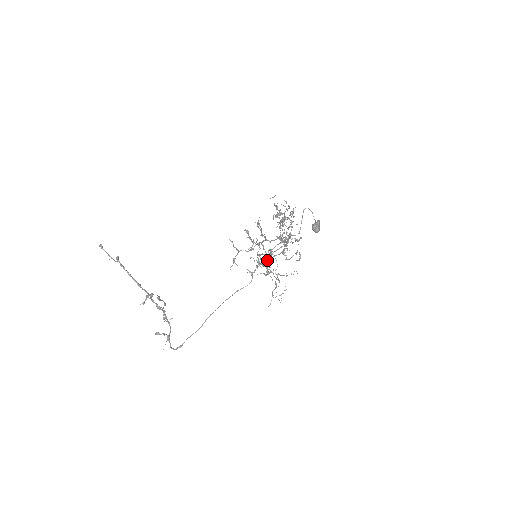
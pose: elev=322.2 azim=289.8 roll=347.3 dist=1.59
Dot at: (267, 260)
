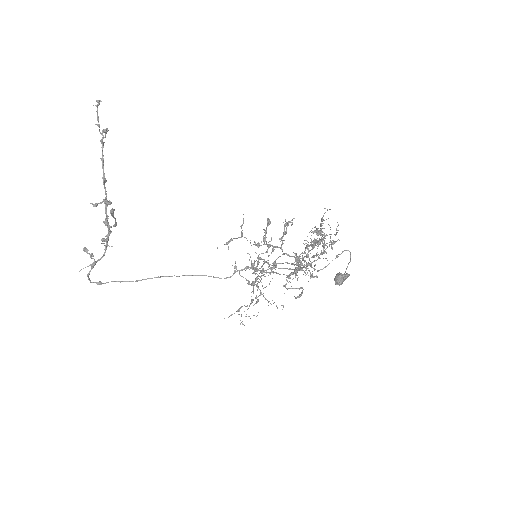
Dot at: (264, 270)
